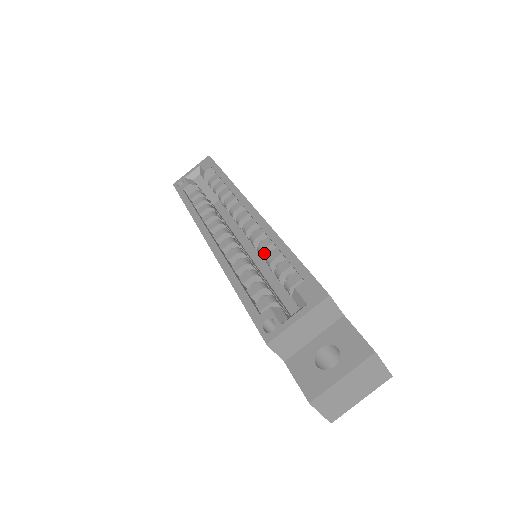
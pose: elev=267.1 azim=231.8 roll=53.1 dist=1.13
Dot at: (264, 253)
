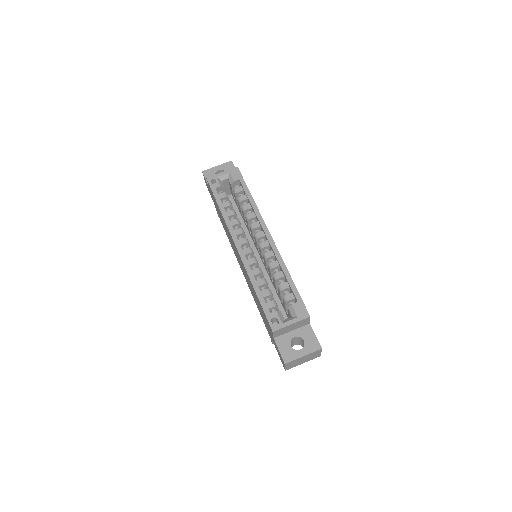
Dot at: (272, 269)
